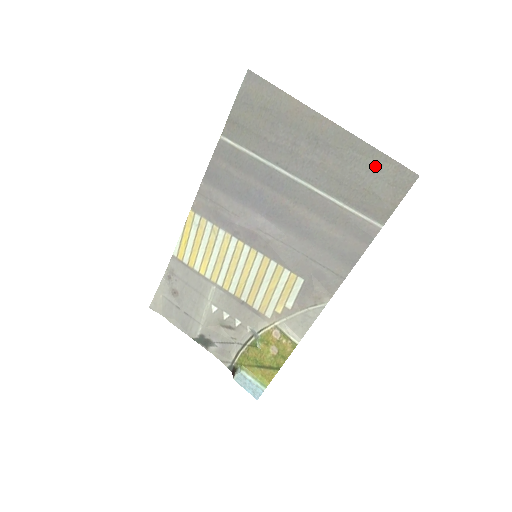
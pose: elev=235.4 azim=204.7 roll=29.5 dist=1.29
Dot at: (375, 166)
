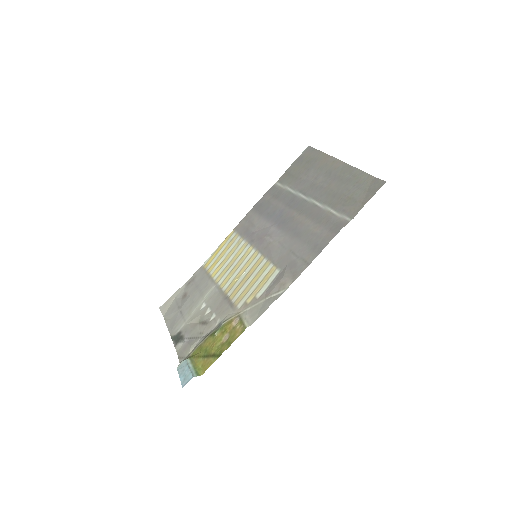
Dot at: (360, 182)
